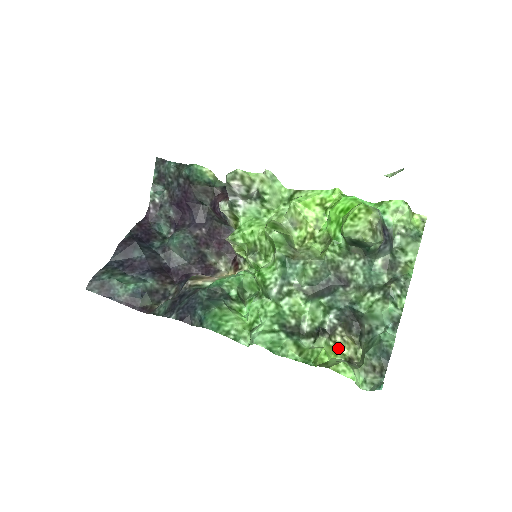
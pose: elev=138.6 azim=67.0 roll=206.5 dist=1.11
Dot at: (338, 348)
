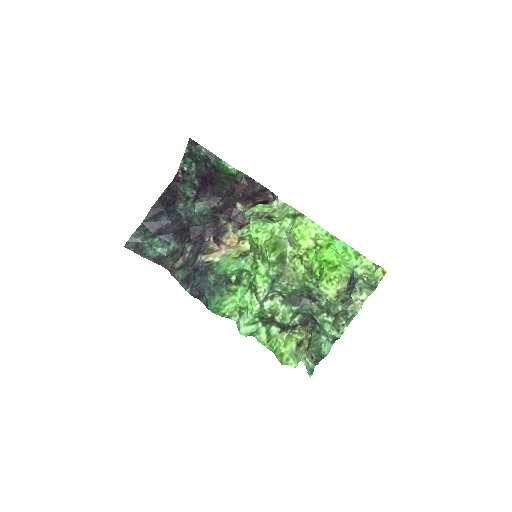
Dot at: (295, 335)
